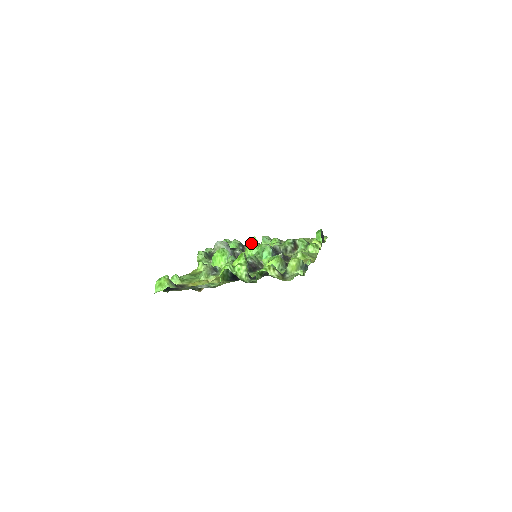
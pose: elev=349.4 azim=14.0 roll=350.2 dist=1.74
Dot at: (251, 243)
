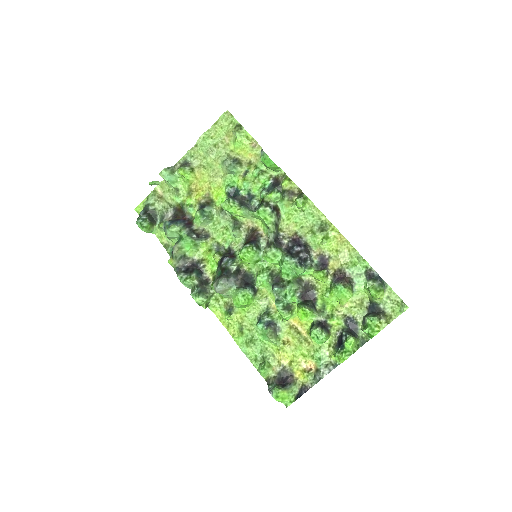
Dot at: (243, 255)
